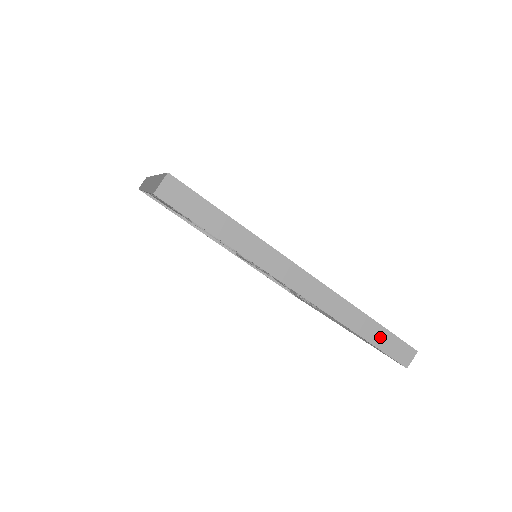
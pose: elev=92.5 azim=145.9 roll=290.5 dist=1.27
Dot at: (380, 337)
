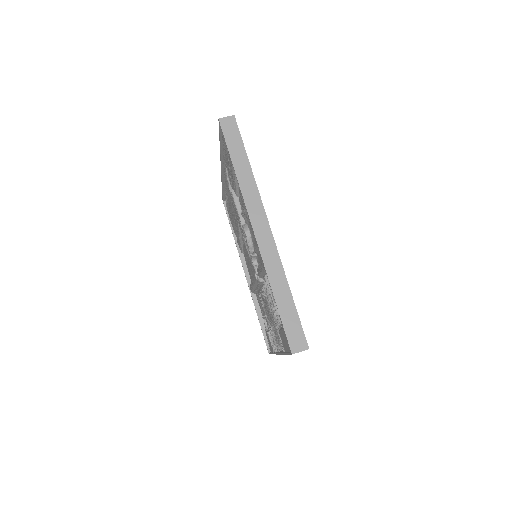
Dot at: (288, 311)
